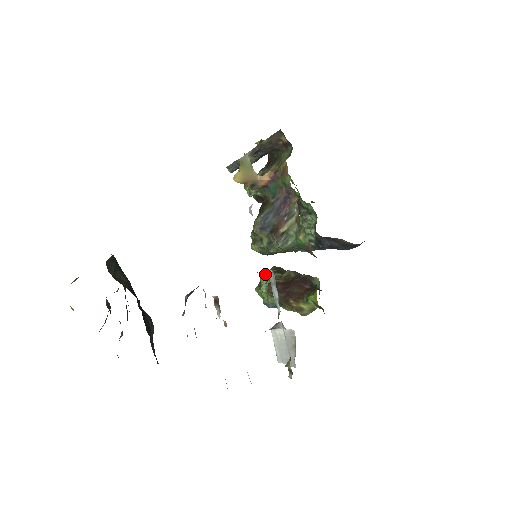
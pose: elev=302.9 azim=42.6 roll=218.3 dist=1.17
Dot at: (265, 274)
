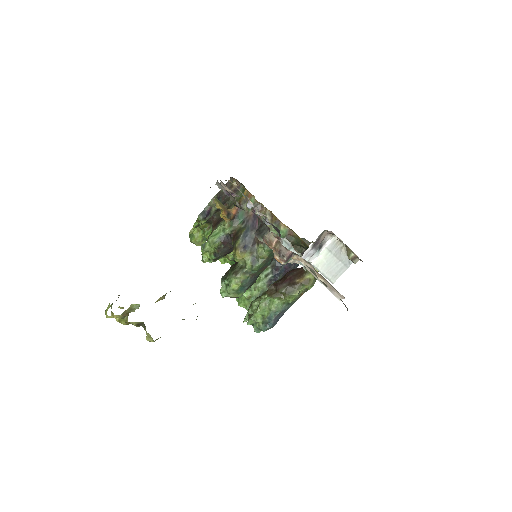
Dot at: (248, 311)
